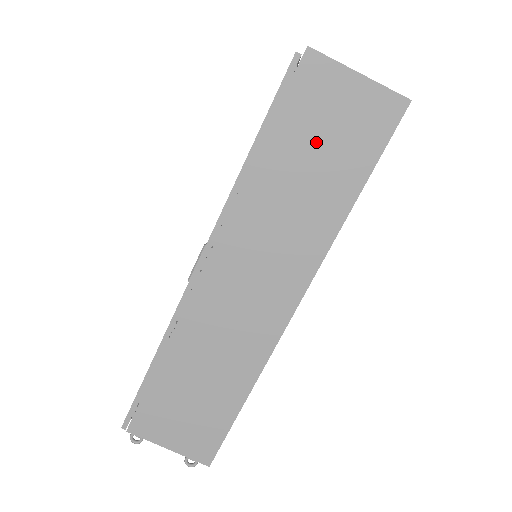
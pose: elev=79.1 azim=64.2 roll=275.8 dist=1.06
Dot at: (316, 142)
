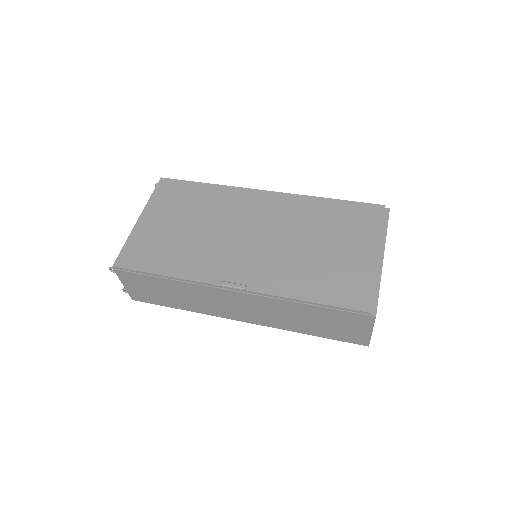
Dot at: (329, 322)
